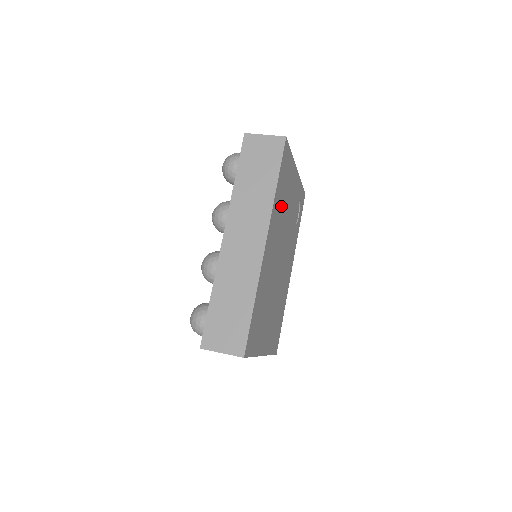
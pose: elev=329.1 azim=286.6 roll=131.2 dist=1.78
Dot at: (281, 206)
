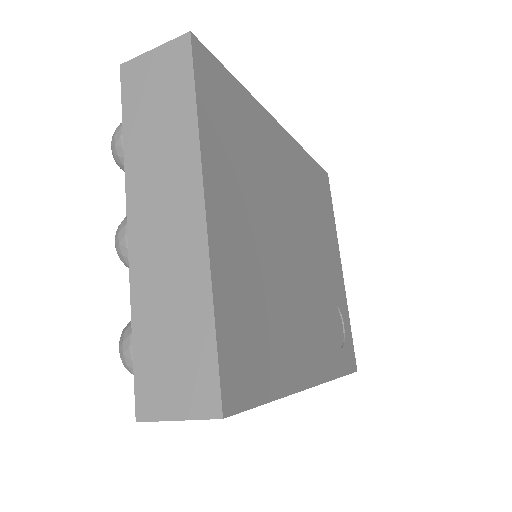
Dot at: (311, 196)
